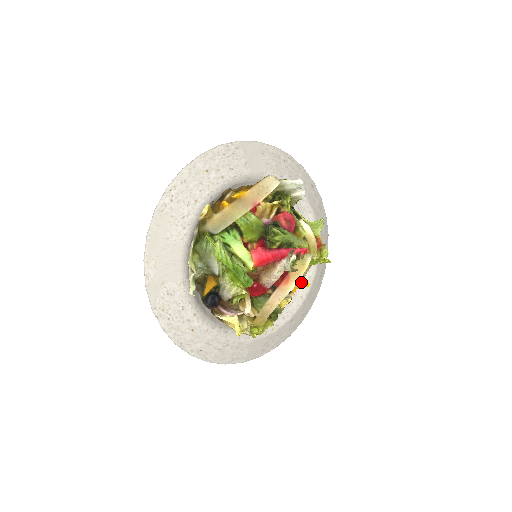
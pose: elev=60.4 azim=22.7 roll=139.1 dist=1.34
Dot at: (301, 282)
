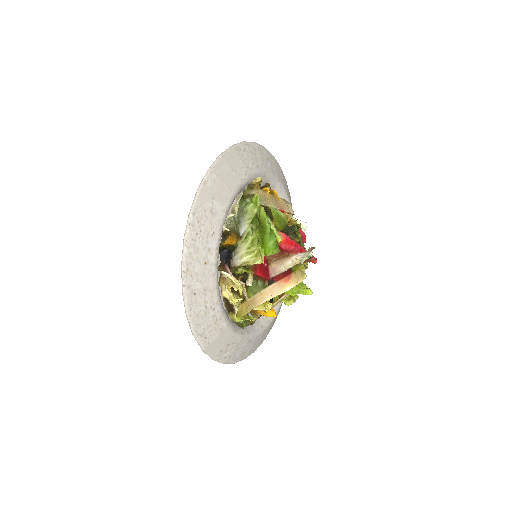
Dot at: (271, 309)
